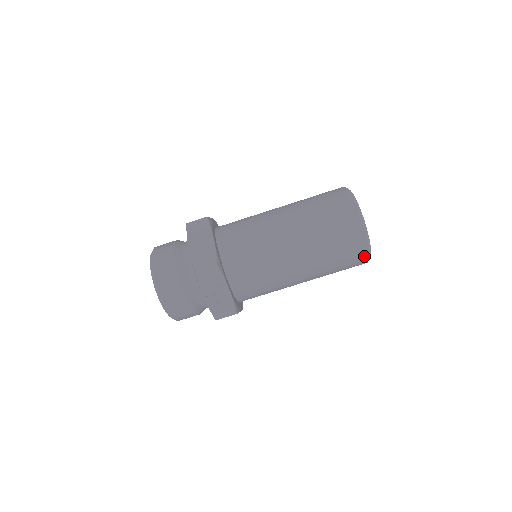
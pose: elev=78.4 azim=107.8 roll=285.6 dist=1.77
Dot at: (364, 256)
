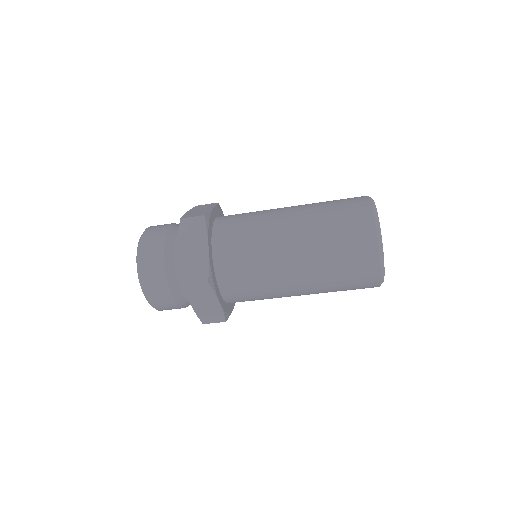
Dot at: (374, 286)
